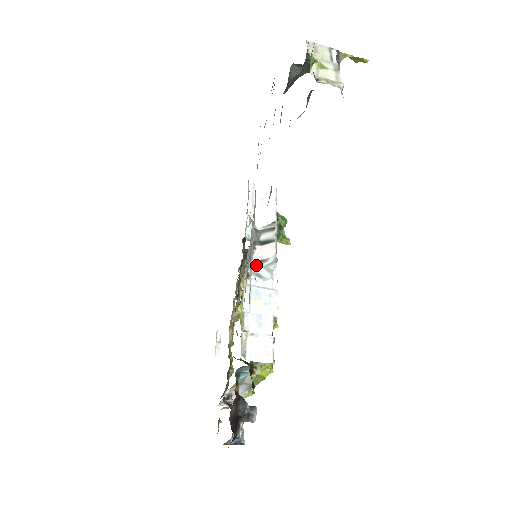
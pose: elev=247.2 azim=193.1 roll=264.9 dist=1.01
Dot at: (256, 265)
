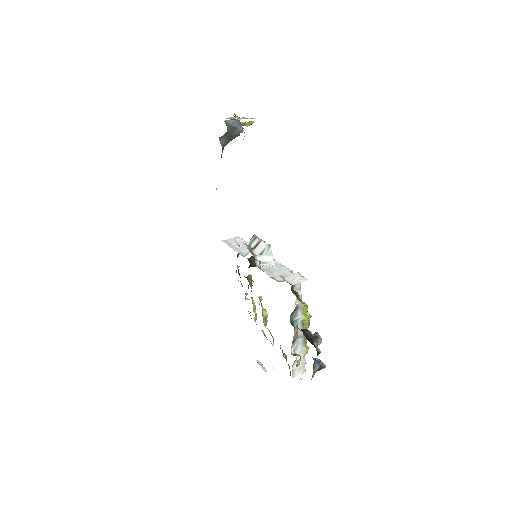
Dot at: (260, 256)
